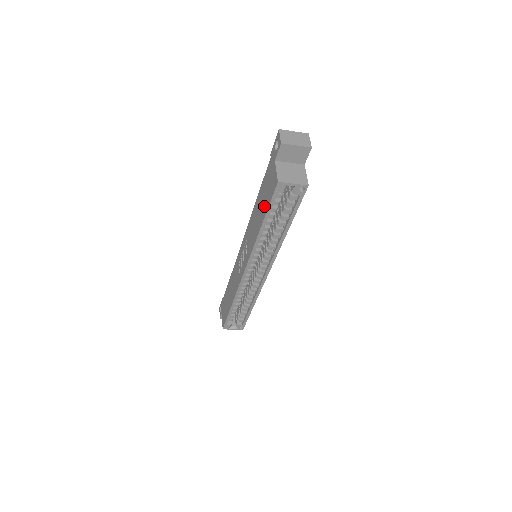
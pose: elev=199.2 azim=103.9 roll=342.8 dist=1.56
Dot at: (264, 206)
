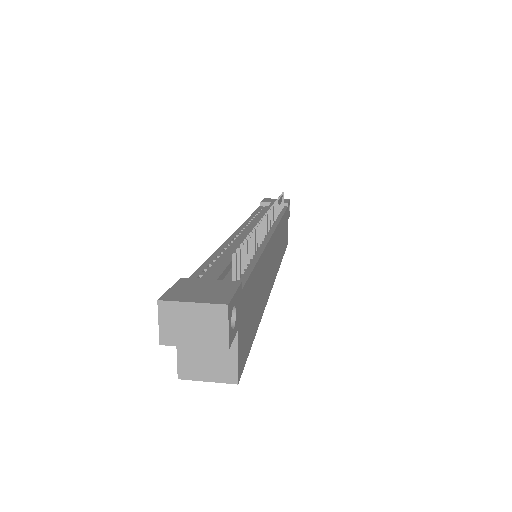
Dot at: occluded
